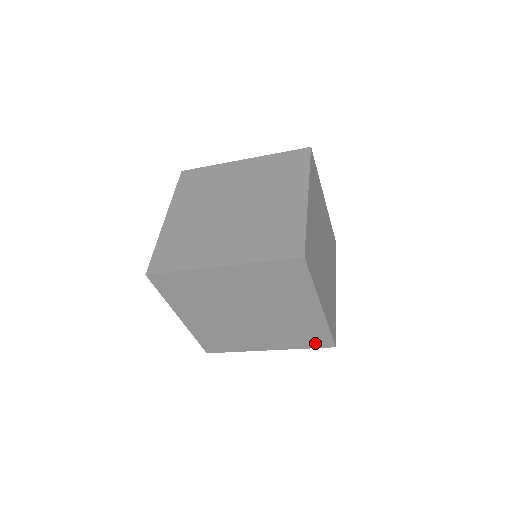
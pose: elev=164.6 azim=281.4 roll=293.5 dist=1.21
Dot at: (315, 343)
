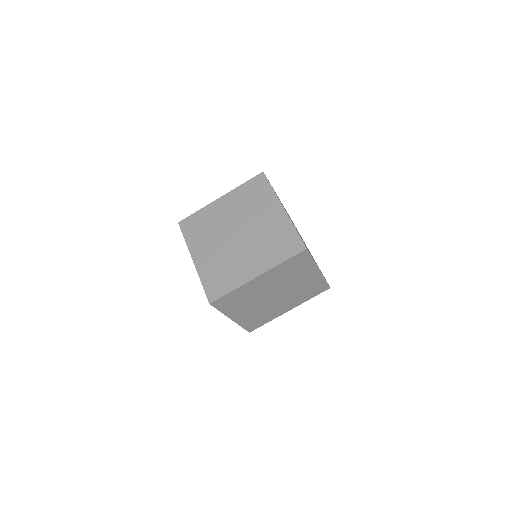
Dot at: (290, 250)
